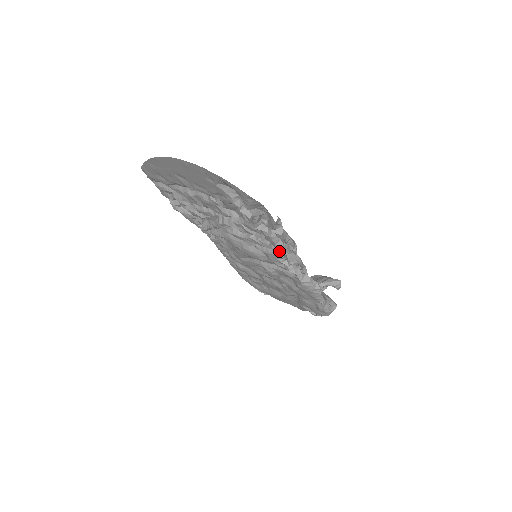
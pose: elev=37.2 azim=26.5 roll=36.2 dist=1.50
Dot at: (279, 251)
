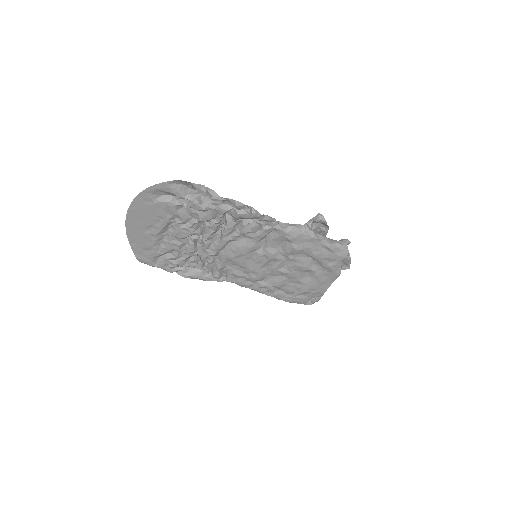
Dot at: (239, 216)
